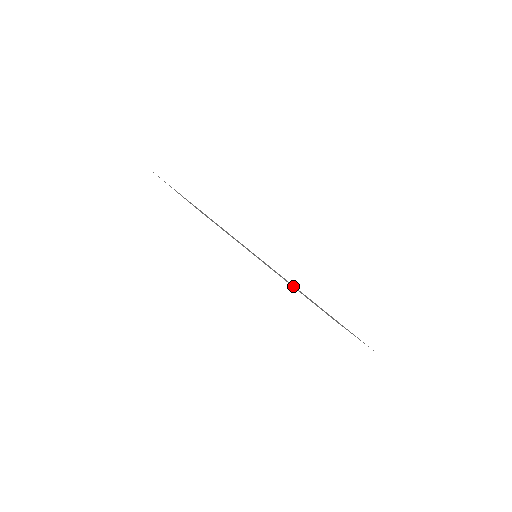
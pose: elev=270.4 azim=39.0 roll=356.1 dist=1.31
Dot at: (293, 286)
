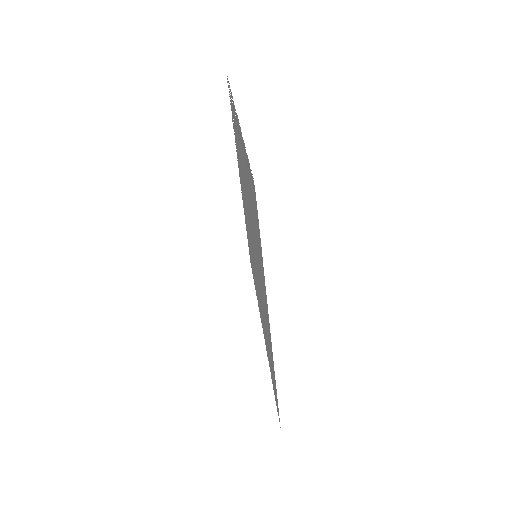
Dot at: occluded
